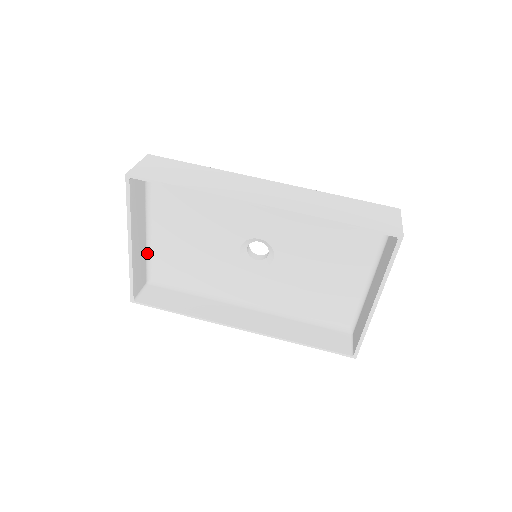
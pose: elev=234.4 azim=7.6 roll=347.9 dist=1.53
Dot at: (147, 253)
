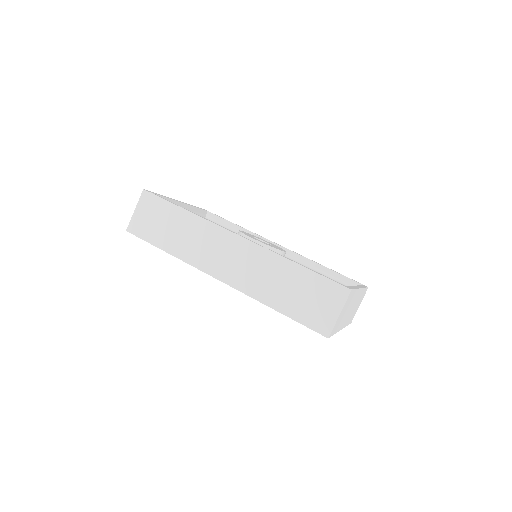
Dot at: occluded
